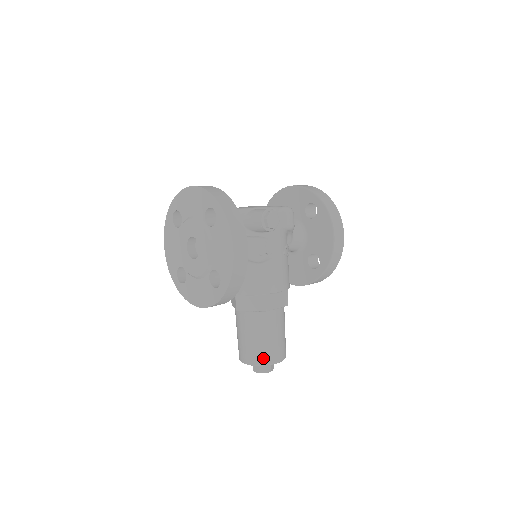
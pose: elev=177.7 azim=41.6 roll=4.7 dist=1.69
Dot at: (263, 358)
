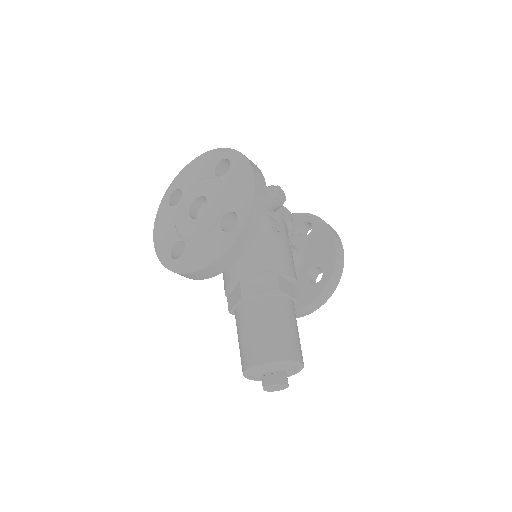
Dot at: (280, 351)
